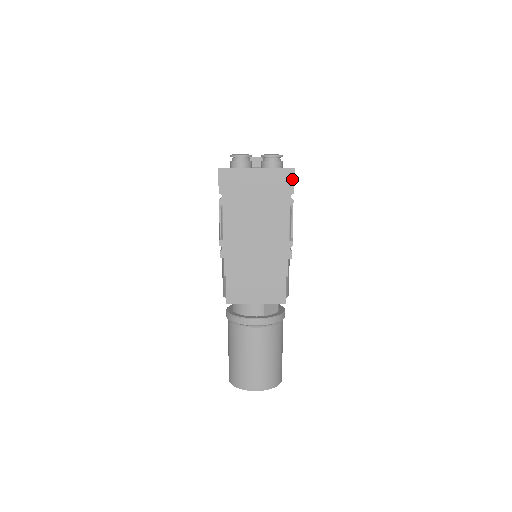
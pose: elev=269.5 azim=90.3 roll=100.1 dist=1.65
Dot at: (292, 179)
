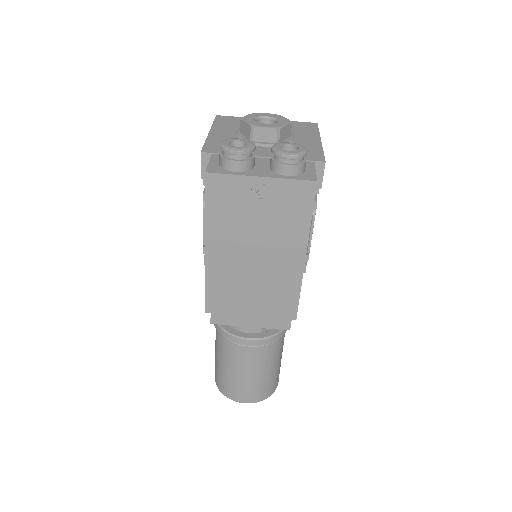
Dot at: (319, 178)
